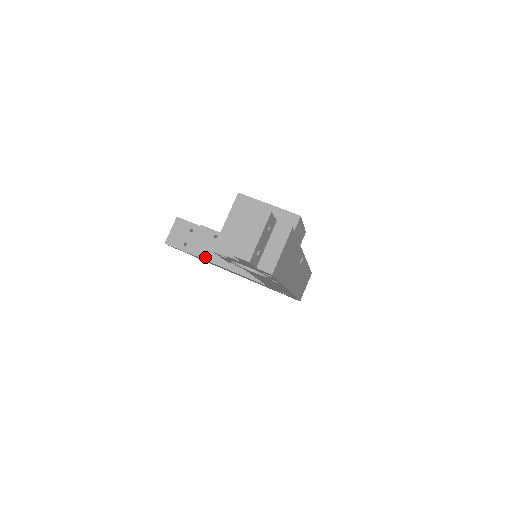
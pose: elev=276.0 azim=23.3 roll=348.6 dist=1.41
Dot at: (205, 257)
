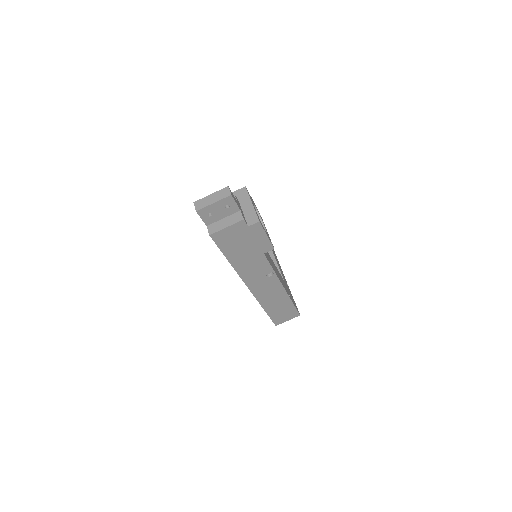
Dot at: occluded
